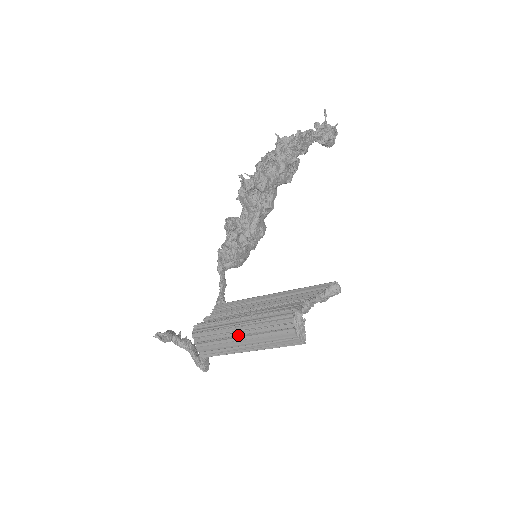
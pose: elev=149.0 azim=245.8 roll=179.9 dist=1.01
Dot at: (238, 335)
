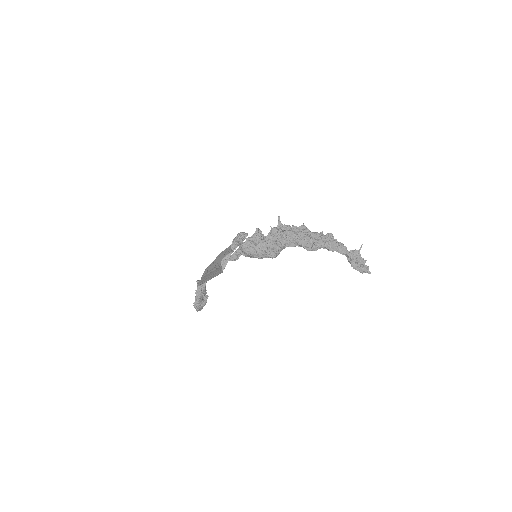
Dot at: occluded
